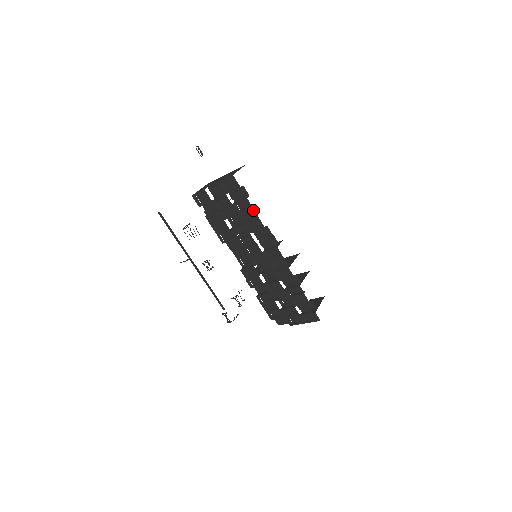
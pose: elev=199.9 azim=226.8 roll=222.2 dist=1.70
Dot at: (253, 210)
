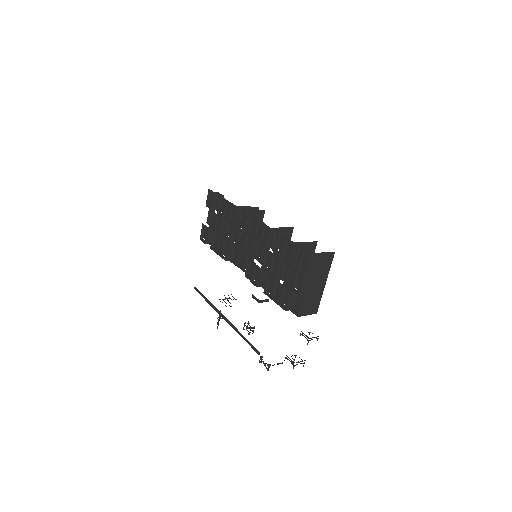
Dot at: (226, 201)
